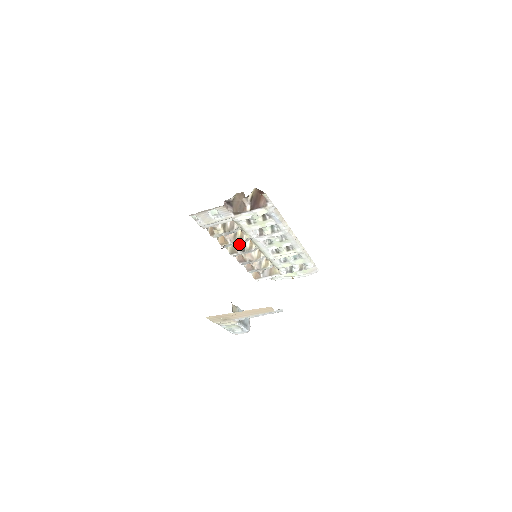
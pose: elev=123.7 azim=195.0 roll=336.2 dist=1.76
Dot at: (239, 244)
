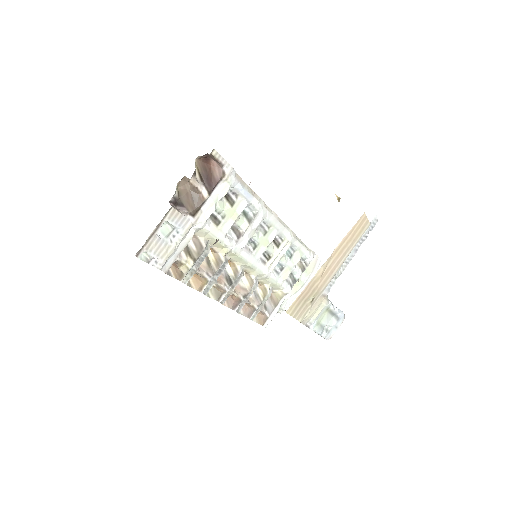
Dot at: (219, 277)
